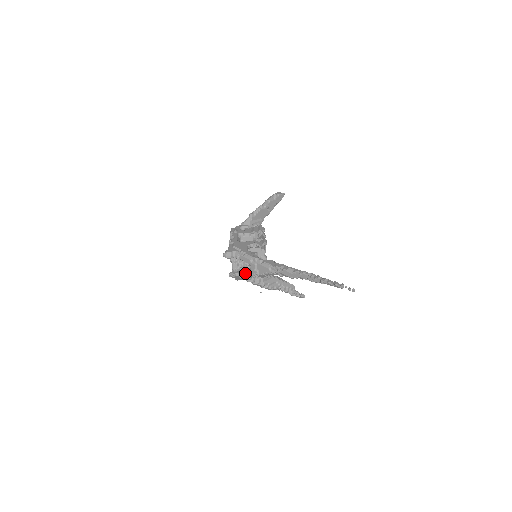
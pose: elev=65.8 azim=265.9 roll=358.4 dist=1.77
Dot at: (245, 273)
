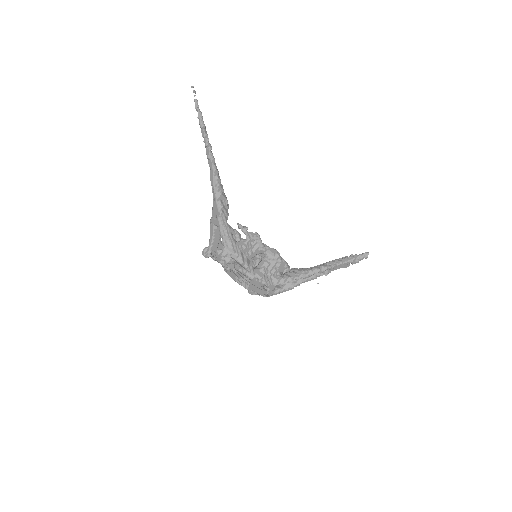
Dot at: (221, 236)
